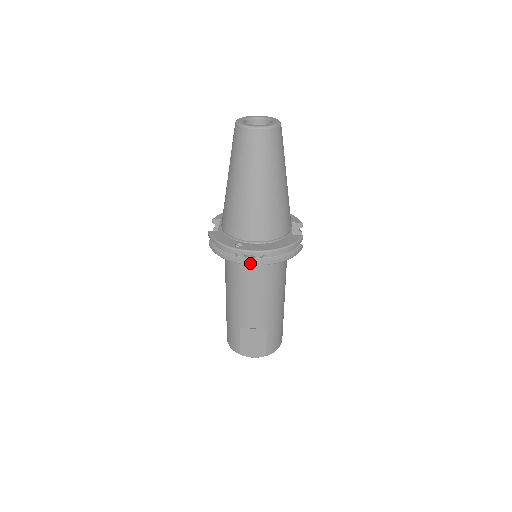
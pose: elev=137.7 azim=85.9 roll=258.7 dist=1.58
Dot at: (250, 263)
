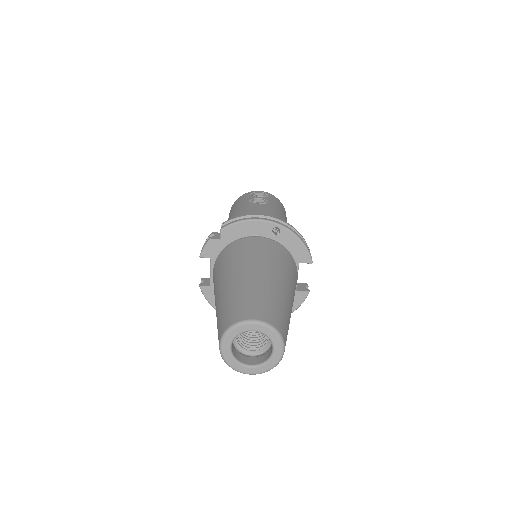
Dot at: occluded
